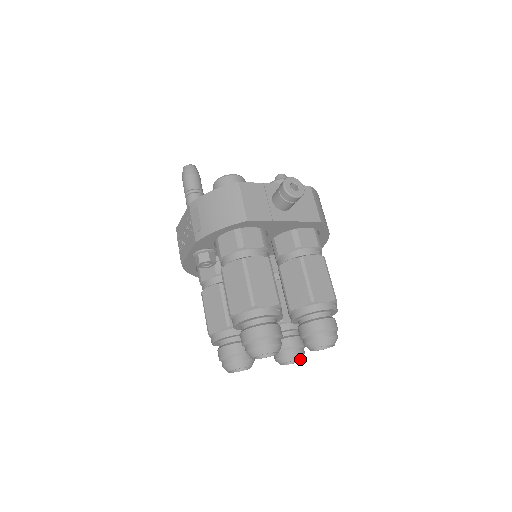
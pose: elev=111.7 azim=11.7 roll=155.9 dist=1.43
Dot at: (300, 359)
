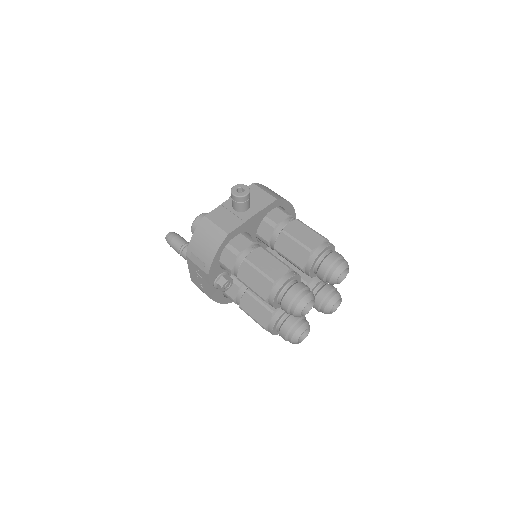
Dot at: (339, 299)
